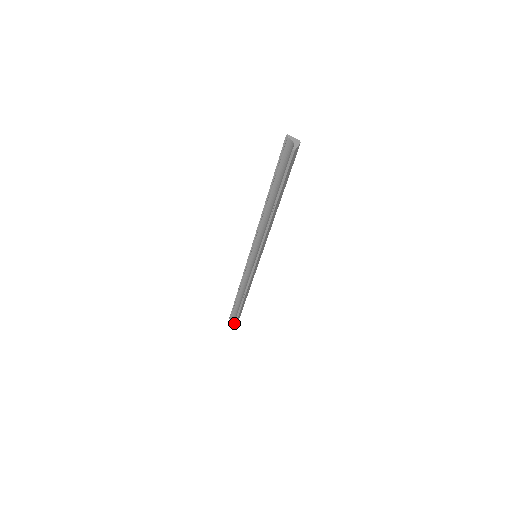
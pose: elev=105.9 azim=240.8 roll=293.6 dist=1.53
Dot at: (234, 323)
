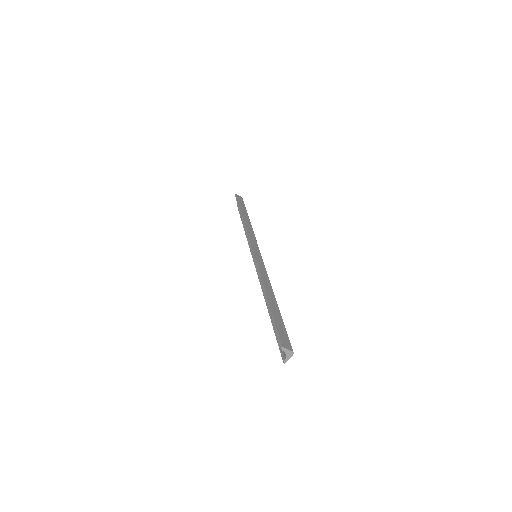
Dot at: (238, 209)
